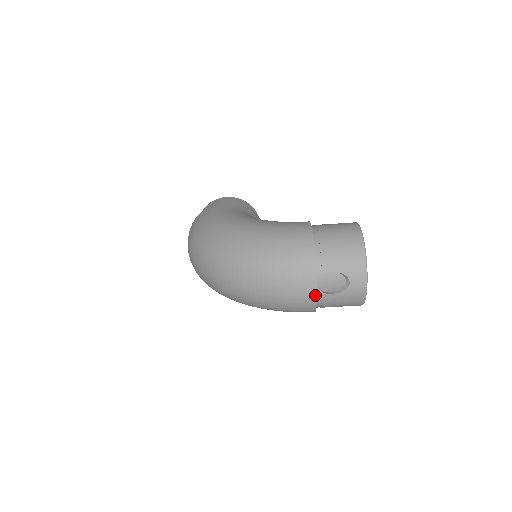
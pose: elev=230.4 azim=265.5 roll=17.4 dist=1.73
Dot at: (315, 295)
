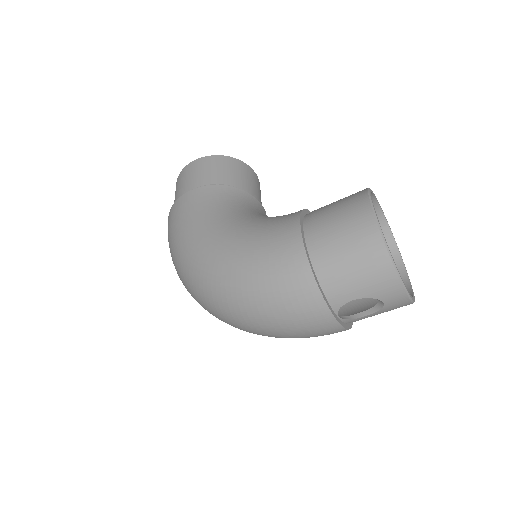
Dot at: (341, 328)
